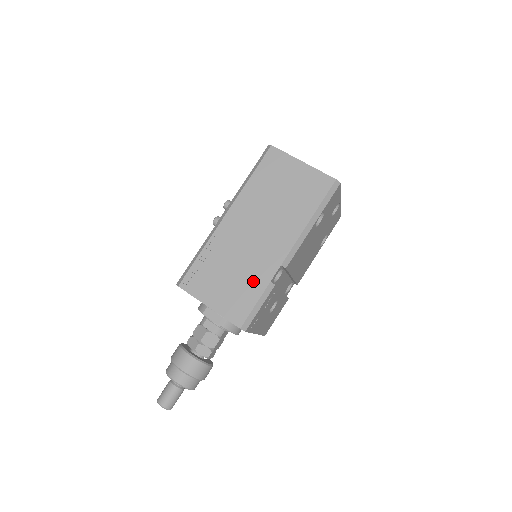
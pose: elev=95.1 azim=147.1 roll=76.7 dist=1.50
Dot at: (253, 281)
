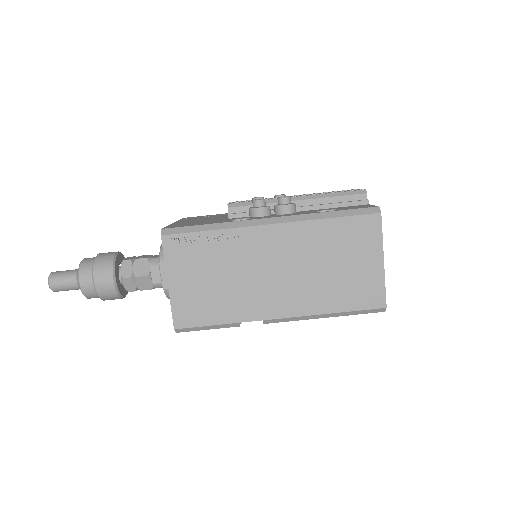
Dot at: (227, 306)
